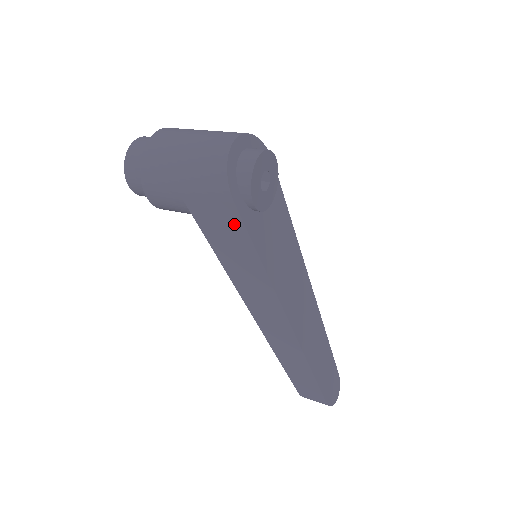
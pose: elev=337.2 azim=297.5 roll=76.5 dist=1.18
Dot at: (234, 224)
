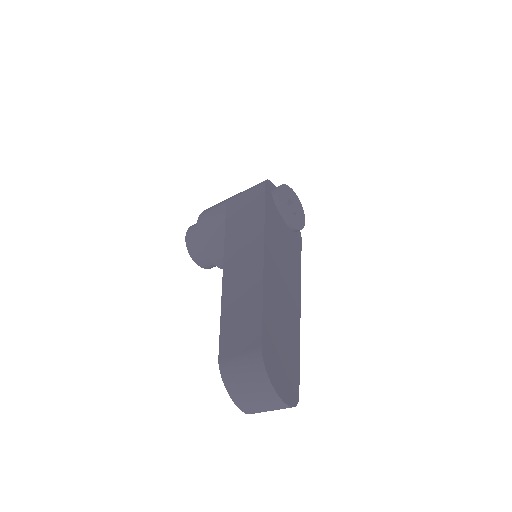
Dot at: (257, 195)
